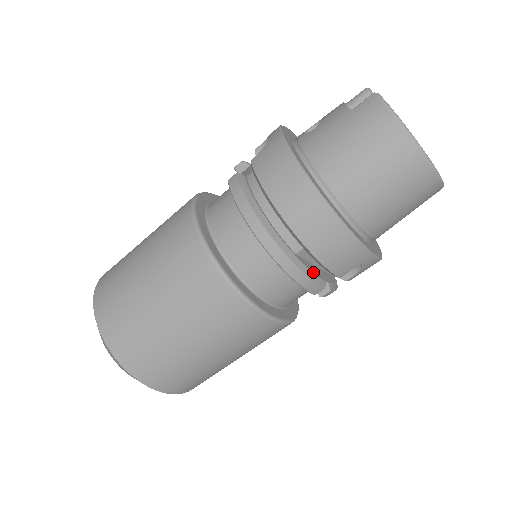
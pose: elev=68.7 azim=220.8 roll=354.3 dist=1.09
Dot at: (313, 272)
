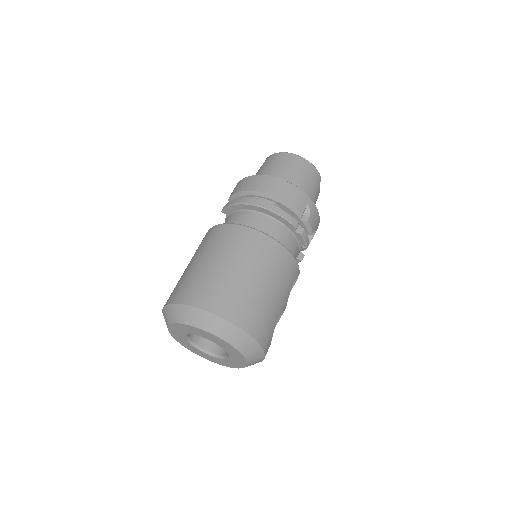
Dot at: occluded
